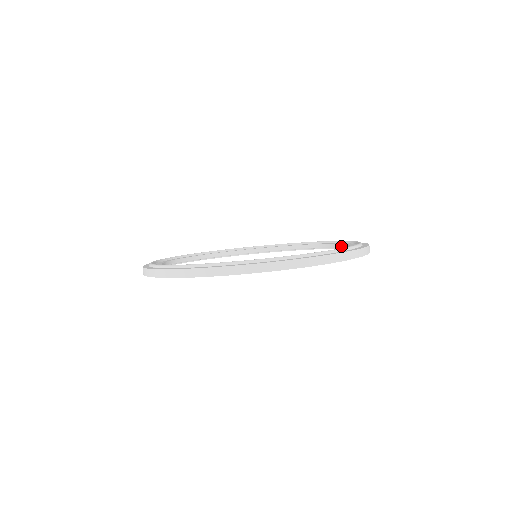
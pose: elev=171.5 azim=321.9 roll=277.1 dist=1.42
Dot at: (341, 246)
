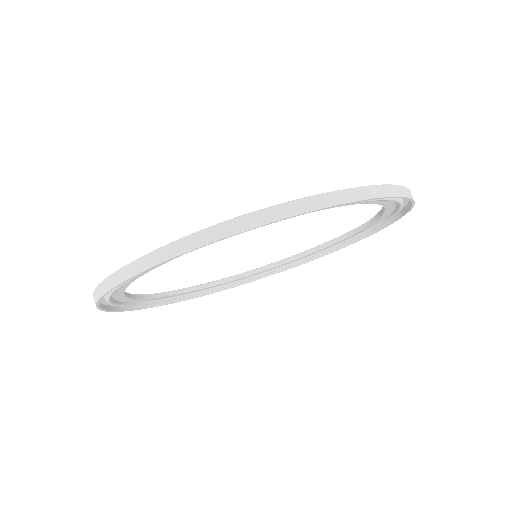
Dot at: (382, 212)
